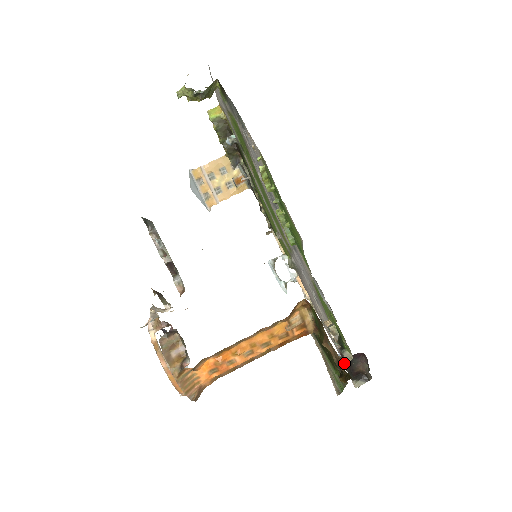
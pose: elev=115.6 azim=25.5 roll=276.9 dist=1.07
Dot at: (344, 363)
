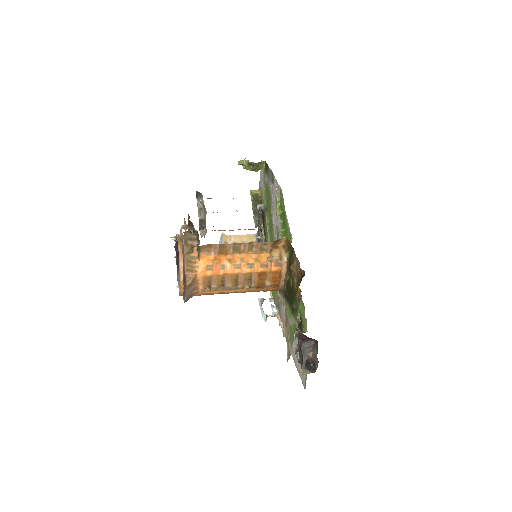
Dot at: (299, 348)
